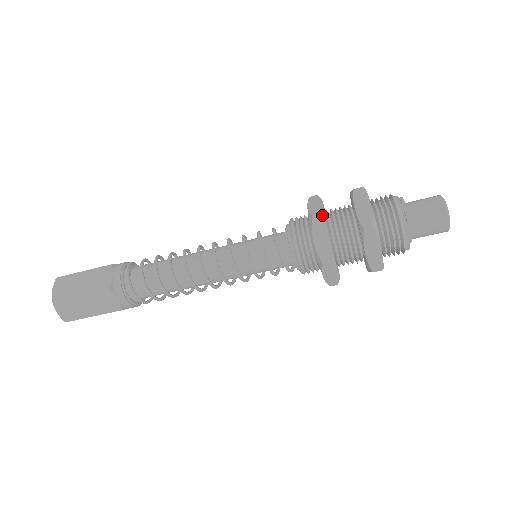
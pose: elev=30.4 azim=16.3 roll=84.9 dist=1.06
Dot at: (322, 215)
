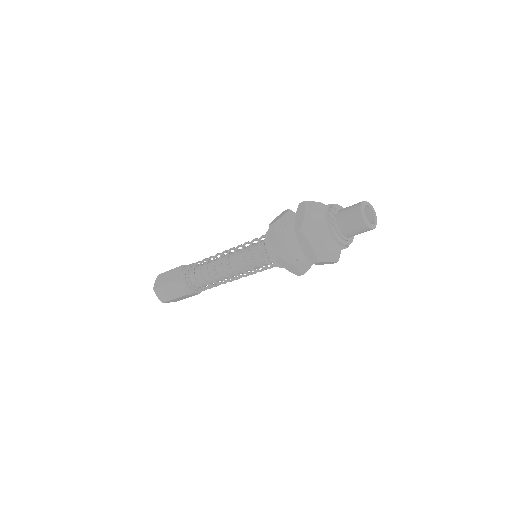
Dot at: (275, 224)
